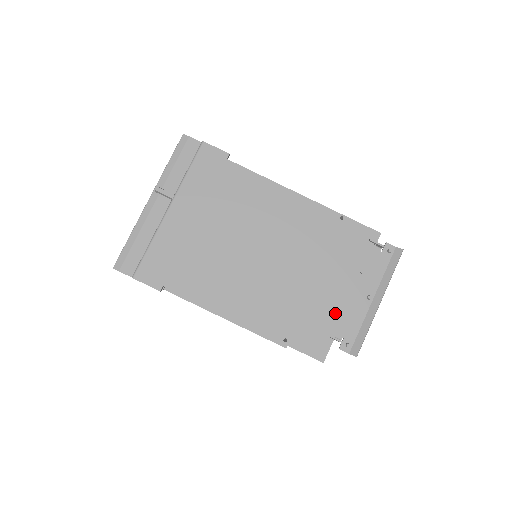
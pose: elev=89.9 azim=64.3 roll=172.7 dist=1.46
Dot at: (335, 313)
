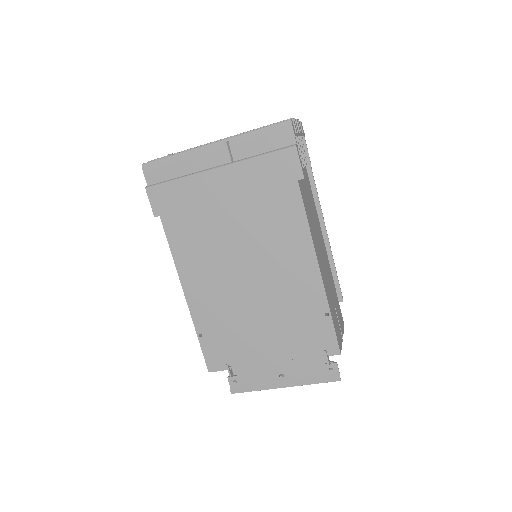
Dot at: (249, 358)
